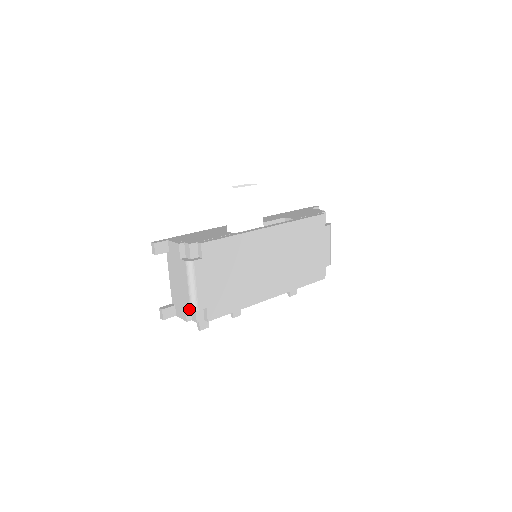
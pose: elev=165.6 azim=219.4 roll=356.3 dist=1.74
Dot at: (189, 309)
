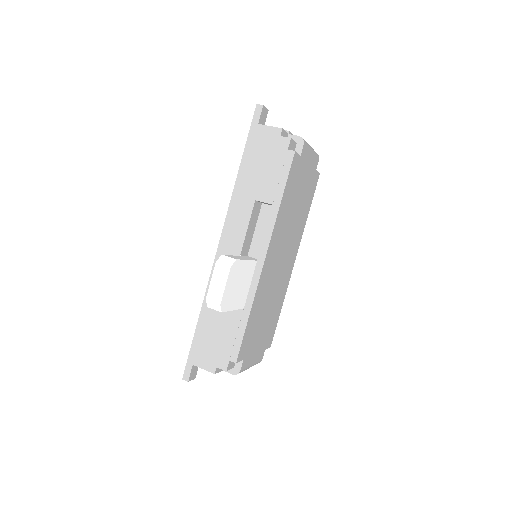
Dot at: occluded
